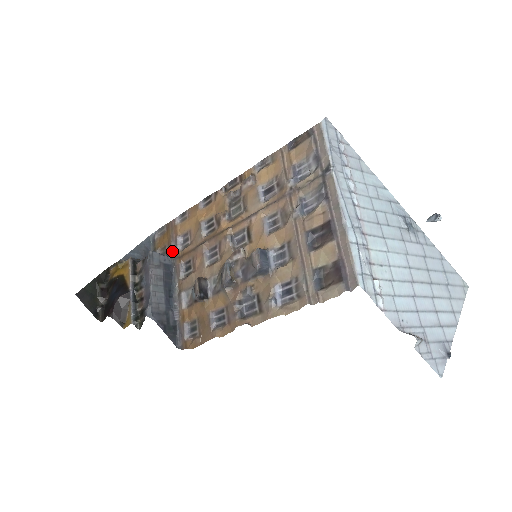
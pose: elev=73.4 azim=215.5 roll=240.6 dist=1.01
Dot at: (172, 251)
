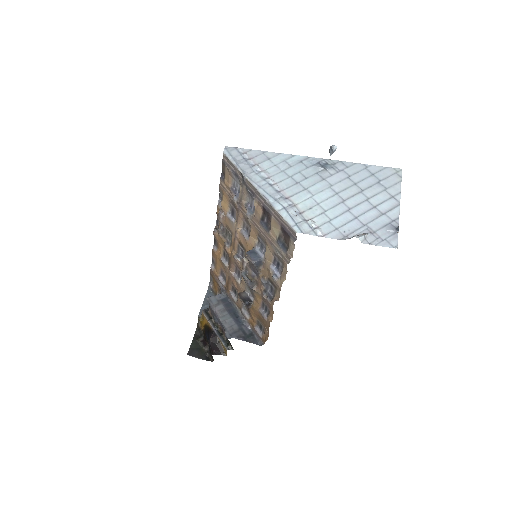
Dot at: (222, 288)
